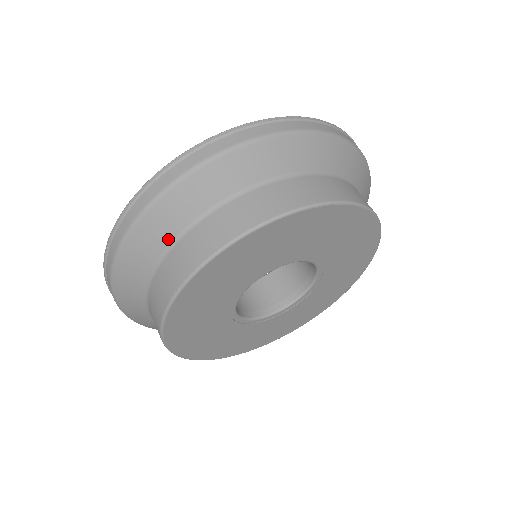
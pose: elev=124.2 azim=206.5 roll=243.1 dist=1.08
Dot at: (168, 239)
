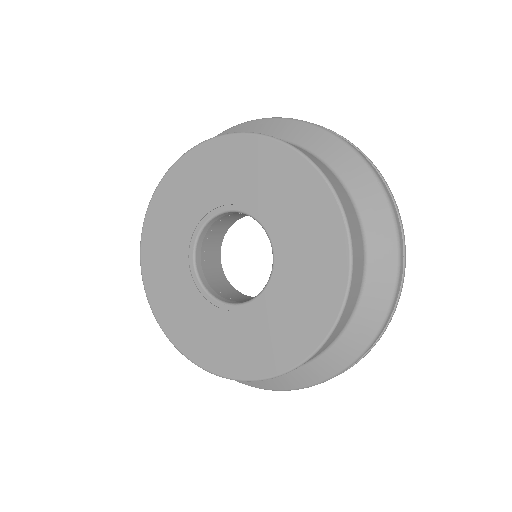
Dot at: occluded
